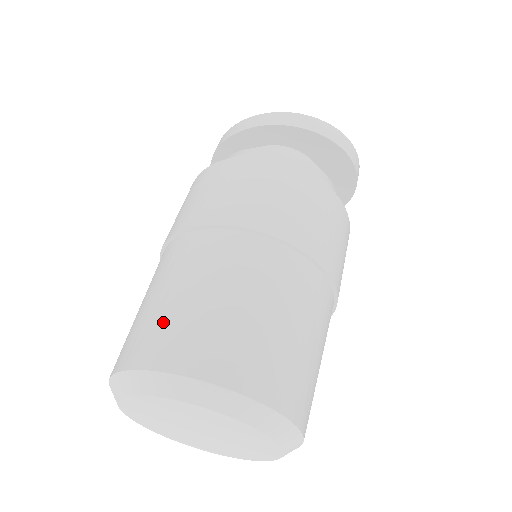
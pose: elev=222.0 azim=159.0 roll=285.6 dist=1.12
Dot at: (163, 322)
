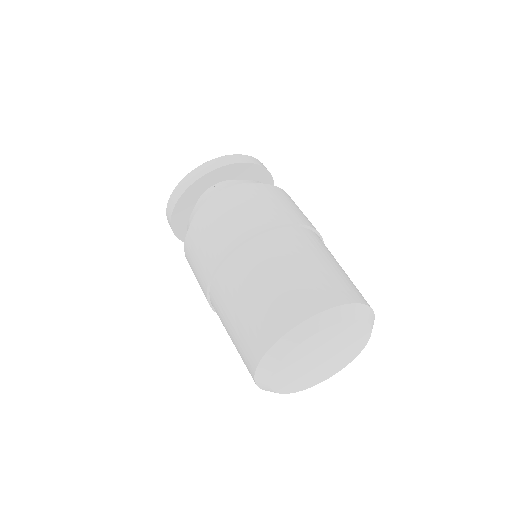
Dot at: (282, 297)
